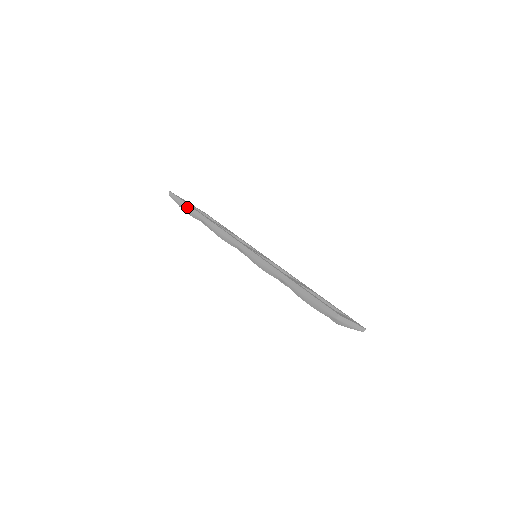
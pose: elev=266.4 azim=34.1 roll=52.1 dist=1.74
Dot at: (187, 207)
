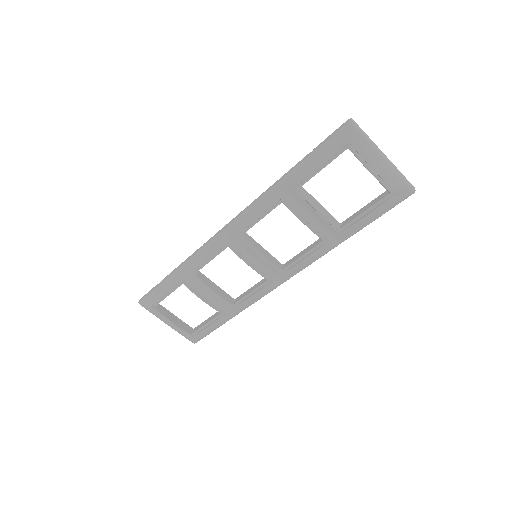
Dot at: (161, 282)
